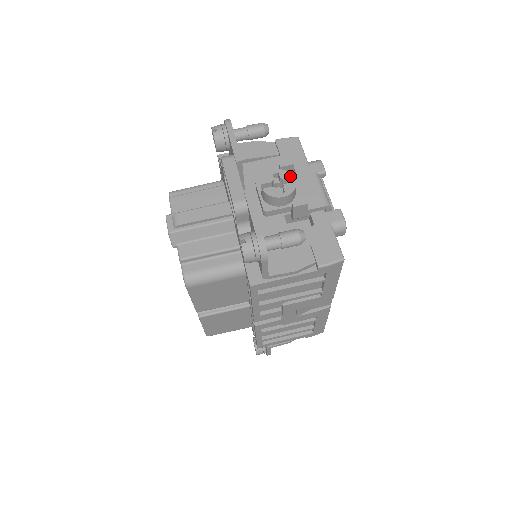
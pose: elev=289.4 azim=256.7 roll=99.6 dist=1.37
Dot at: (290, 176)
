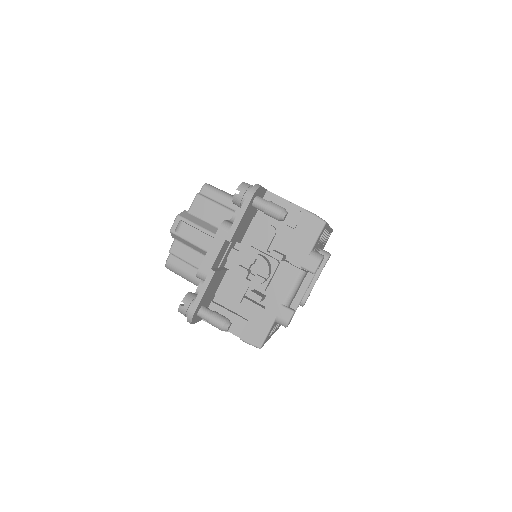
Dot at: (266, 271)
